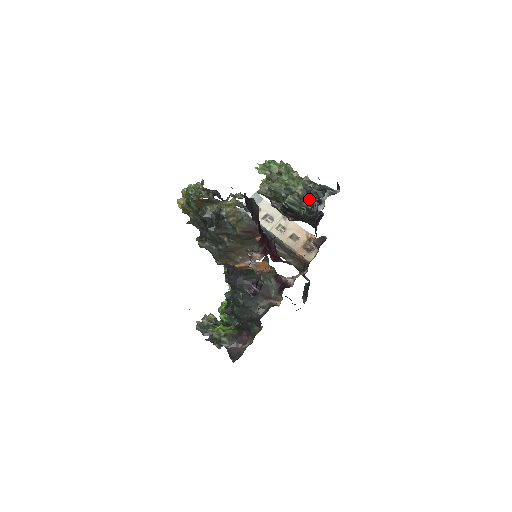
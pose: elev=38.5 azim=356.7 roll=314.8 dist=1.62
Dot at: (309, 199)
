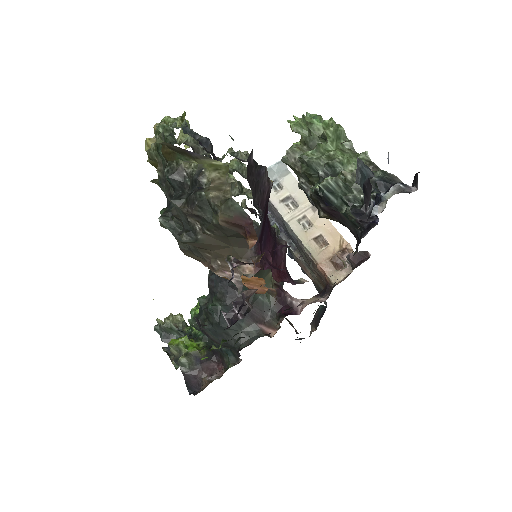
Dot at: (361, 190)
